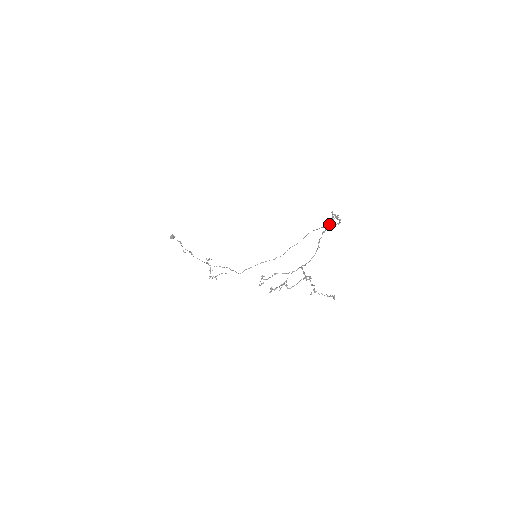
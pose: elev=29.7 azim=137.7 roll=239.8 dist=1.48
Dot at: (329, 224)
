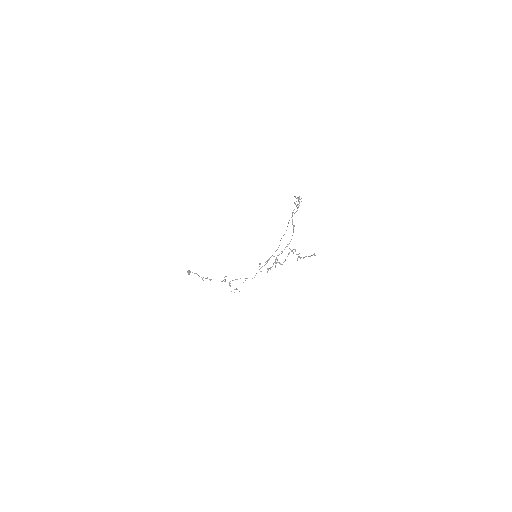
Dot at: occluded
